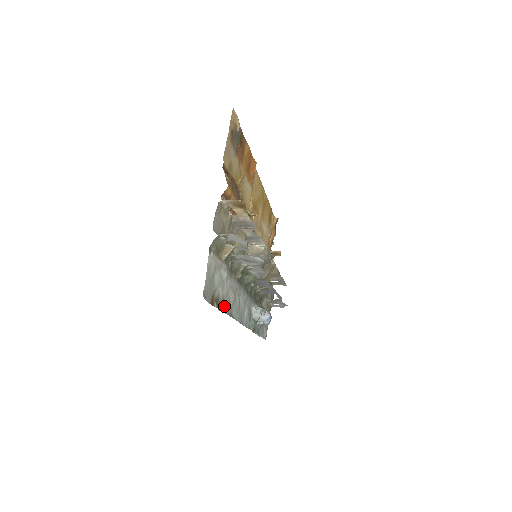
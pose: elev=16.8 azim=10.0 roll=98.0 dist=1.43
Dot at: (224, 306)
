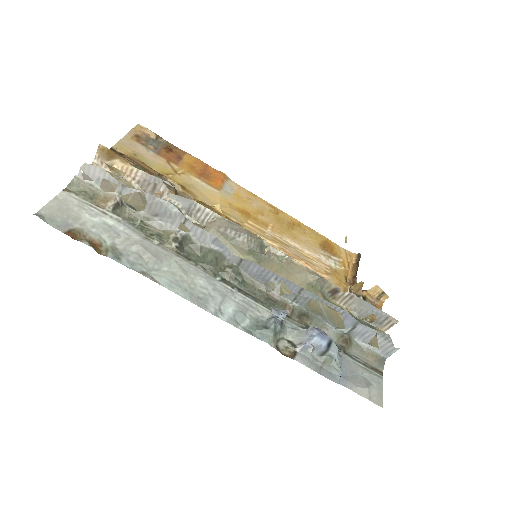
Dot at: (120, 257)
